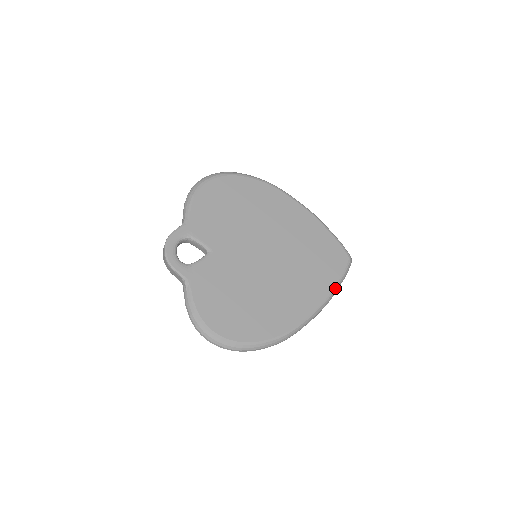
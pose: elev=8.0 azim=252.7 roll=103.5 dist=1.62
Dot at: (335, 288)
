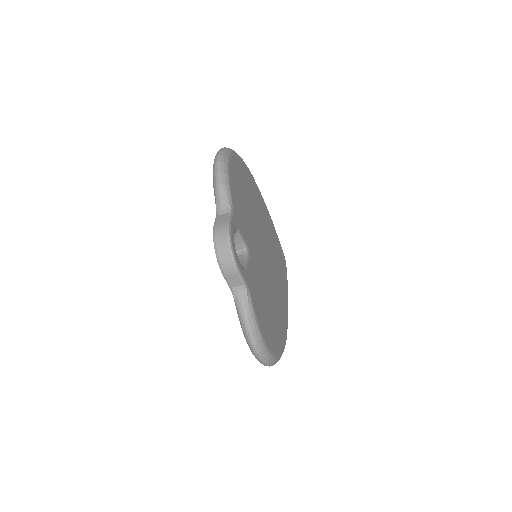
Dot at: occluded
